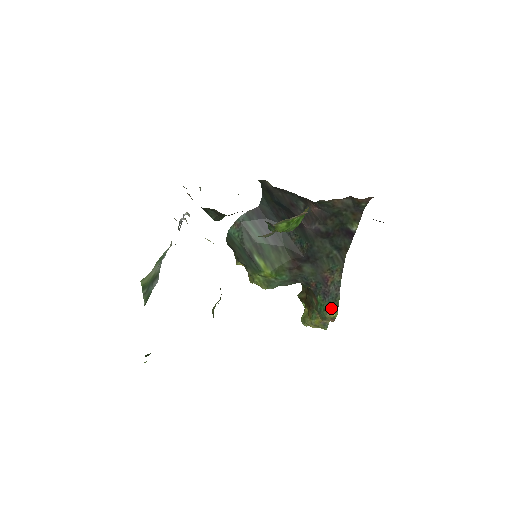
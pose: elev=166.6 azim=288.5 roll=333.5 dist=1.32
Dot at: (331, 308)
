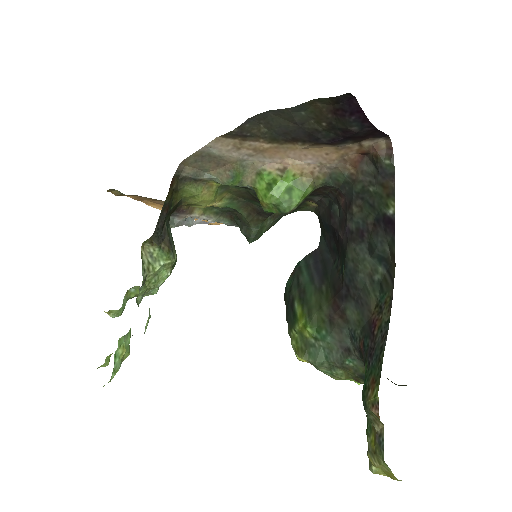
Dot at: (373, 379)
